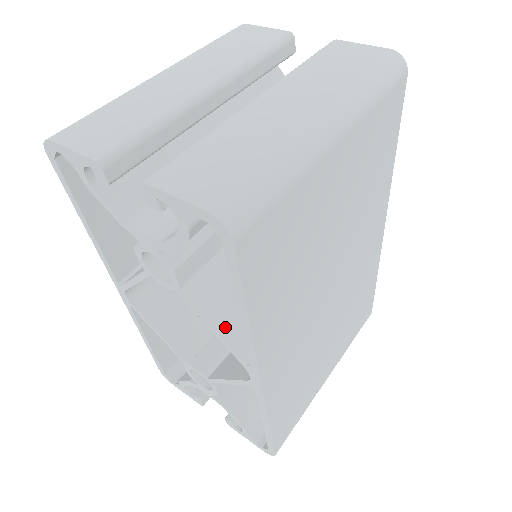
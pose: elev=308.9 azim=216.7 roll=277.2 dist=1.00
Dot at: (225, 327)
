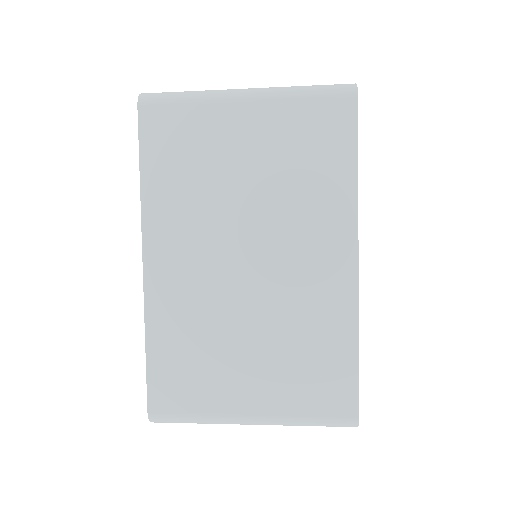
Dot at: occluded
